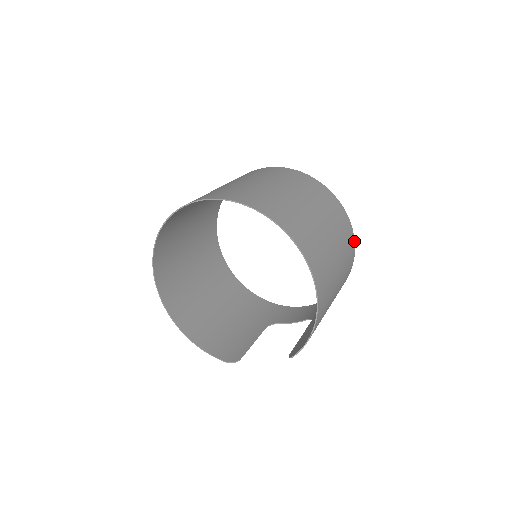
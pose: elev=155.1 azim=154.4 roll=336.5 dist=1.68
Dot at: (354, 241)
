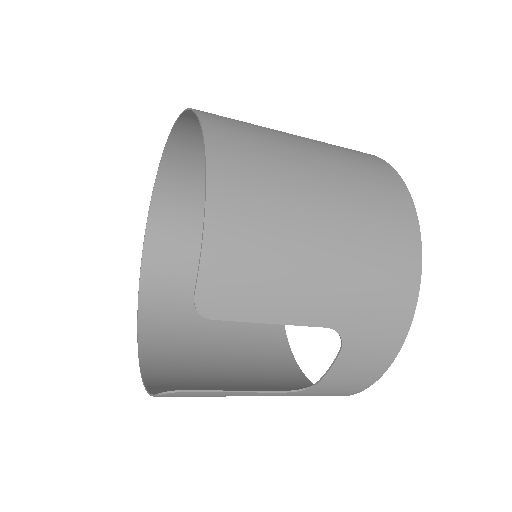
Dot at: (406, 190)
